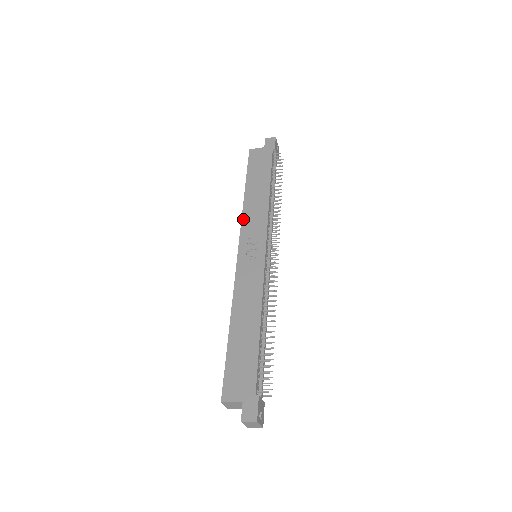
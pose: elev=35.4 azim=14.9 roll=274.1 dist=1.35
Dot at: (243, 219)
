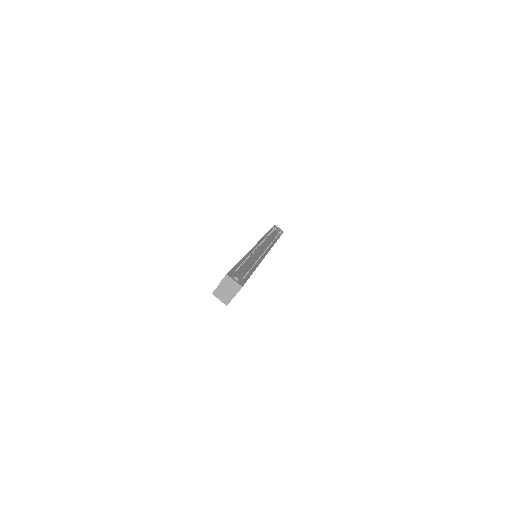
Dot at: occluded
